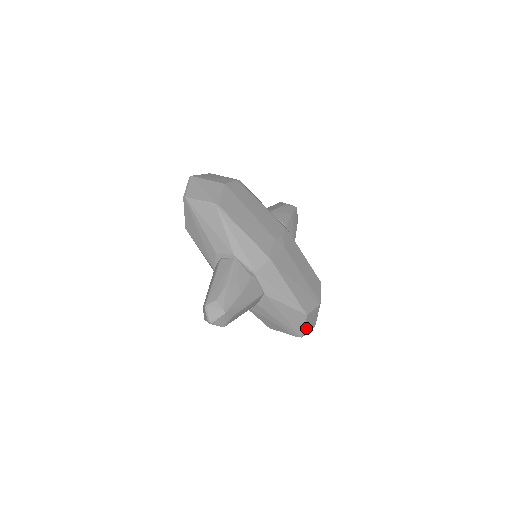
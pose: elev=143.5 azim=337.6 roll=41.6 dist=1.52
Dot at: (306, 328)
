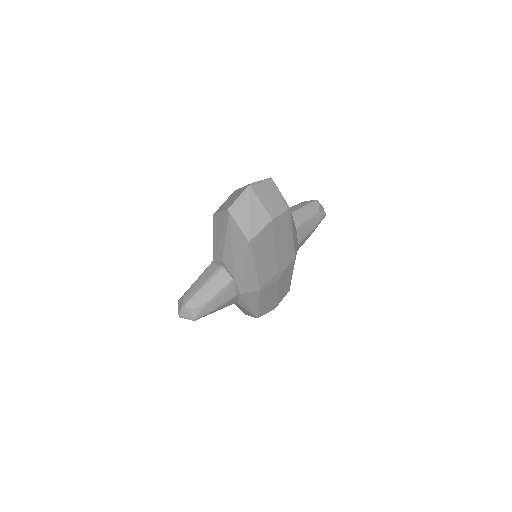
Dot at: occluded
